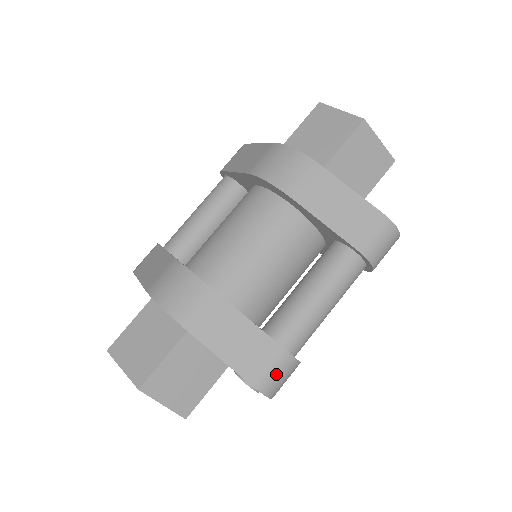
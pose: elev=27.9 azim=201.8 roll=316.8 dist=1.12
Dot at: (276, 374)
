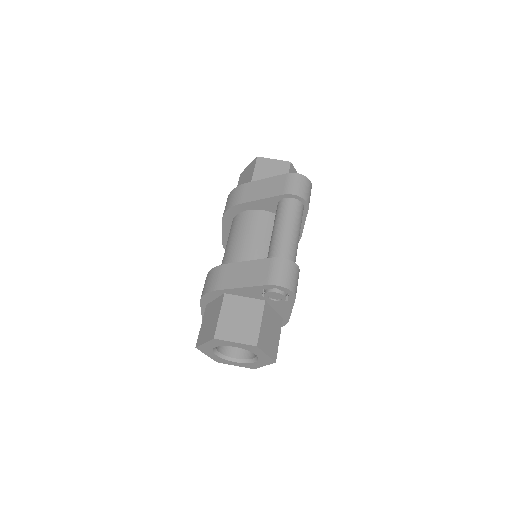
Dot at: (279, 272)
